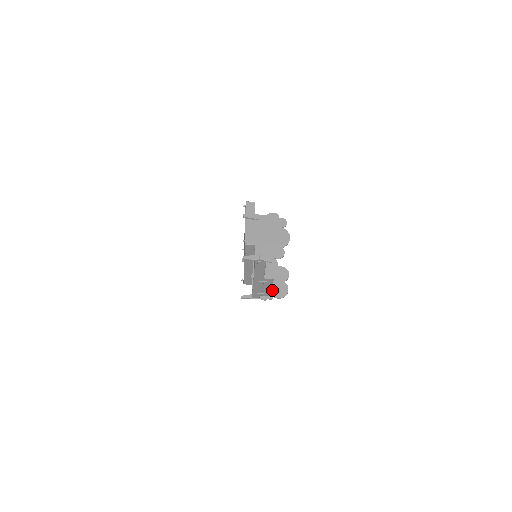
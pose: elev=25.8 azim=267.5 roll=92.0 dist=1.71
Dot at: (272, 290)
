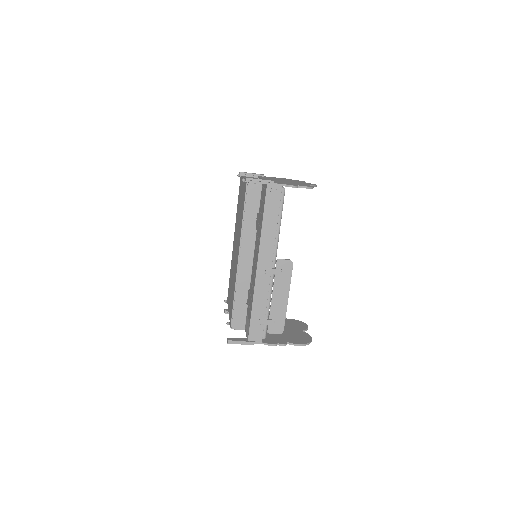
Dot at: (283, 336)
